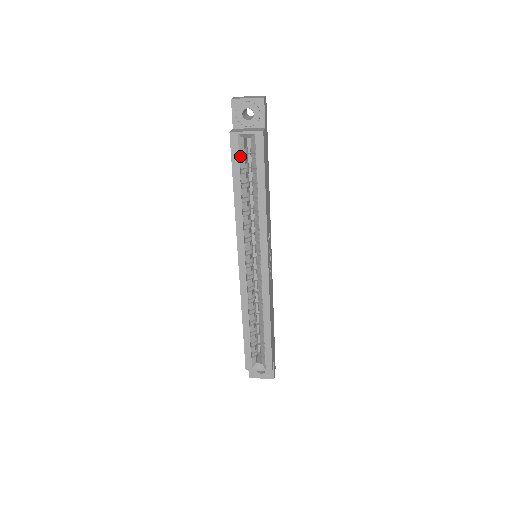
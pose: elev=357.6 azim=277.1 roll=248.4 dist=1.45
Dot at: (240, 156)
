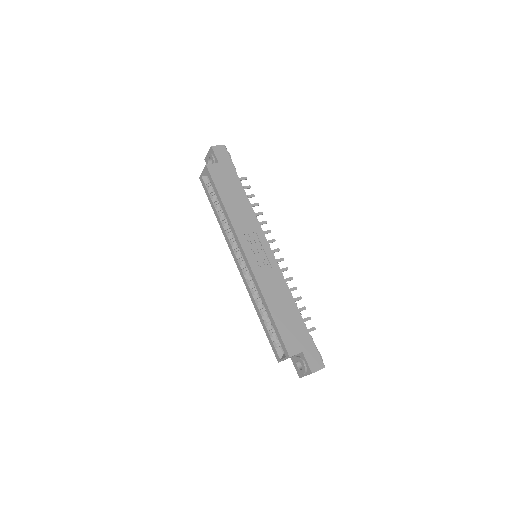
Dot at: (209, 188)
